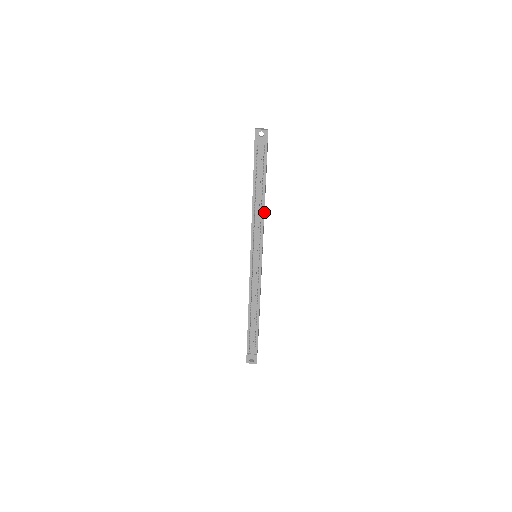
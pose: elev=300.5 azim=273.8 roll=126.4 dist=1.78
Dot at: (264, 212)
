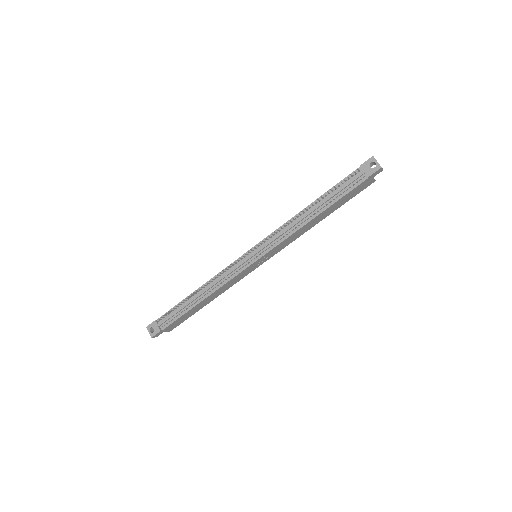
Dot at: (303, 232)
